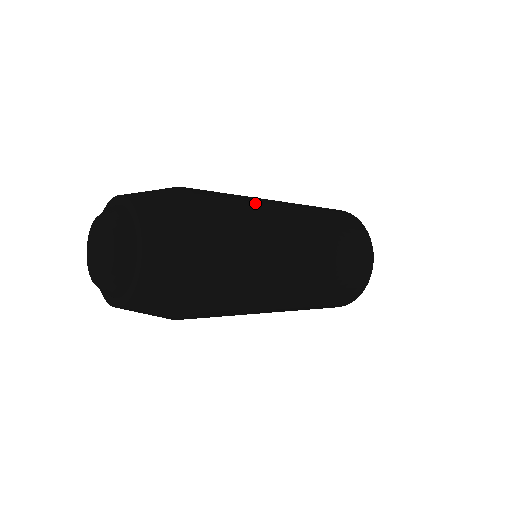
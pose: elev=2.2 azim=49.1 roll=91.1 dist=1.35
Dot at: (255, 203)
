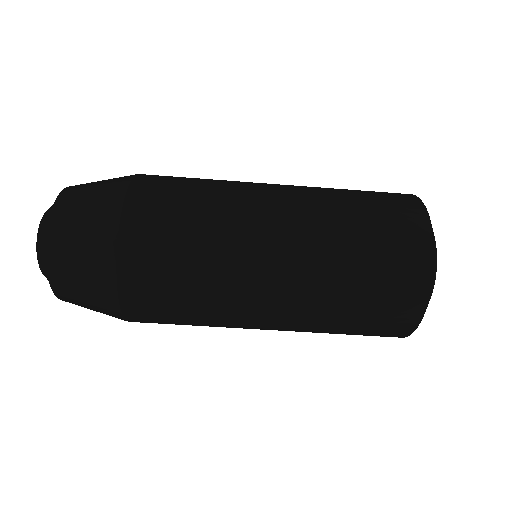
Dot at: (221, 180)
